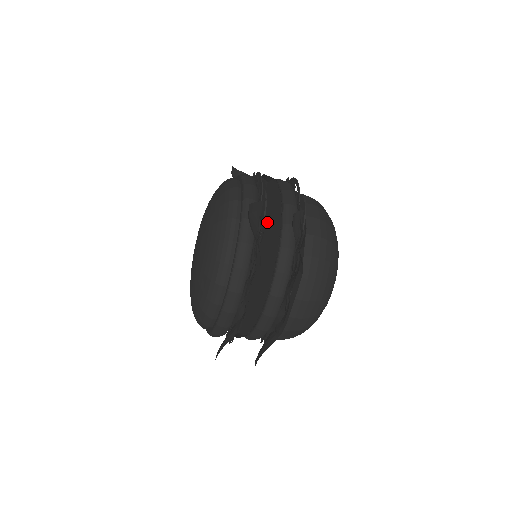
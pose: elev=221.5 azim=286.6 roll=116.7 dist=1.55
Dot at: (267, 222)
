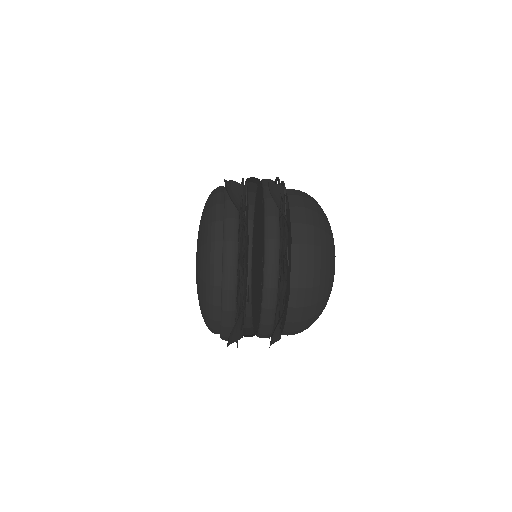
Dot at: (258, 218)
